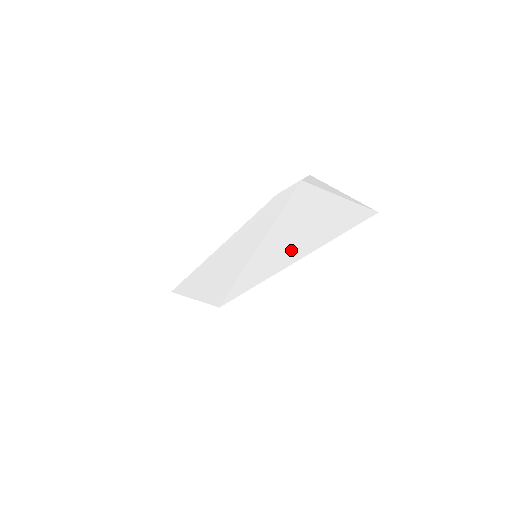
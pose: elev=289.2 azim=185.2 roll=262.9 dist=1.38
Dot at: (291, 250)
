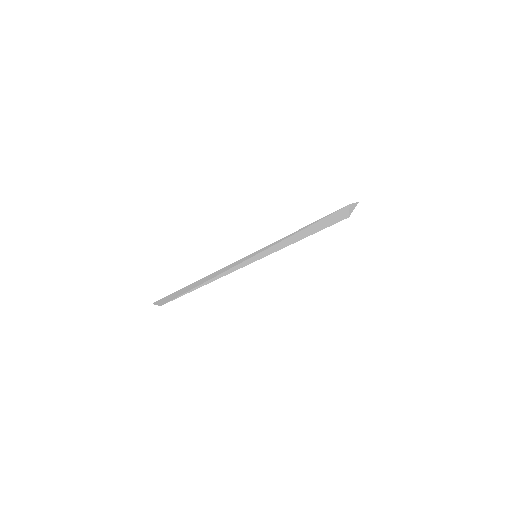
Dot at: (280, 247)
